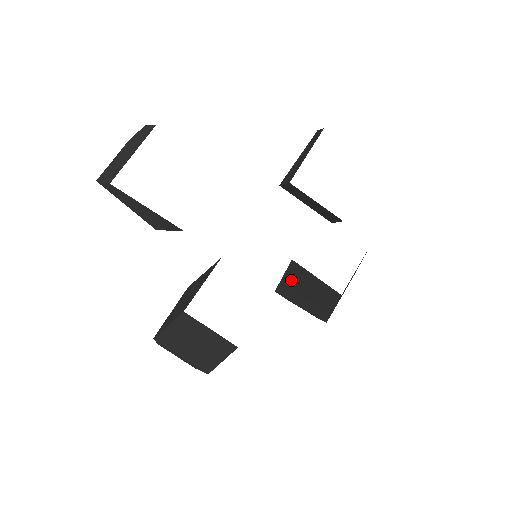
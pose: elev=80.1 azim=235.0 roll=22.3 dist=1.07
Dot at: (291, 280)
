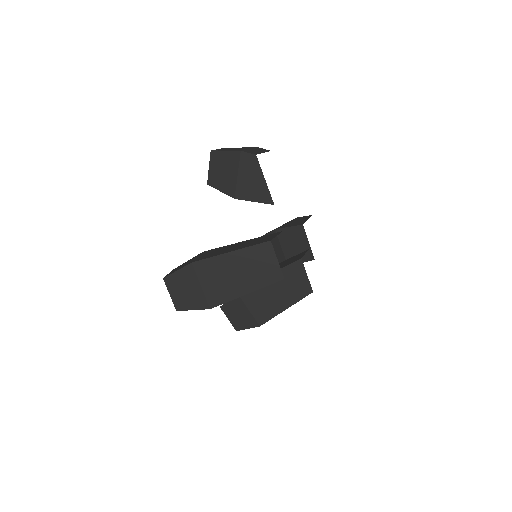
Dot at: occluded
